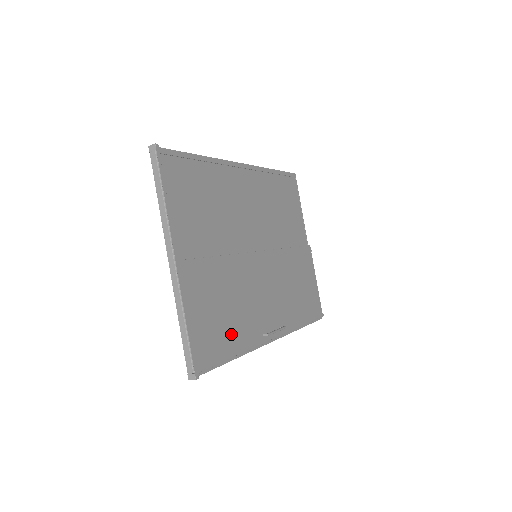
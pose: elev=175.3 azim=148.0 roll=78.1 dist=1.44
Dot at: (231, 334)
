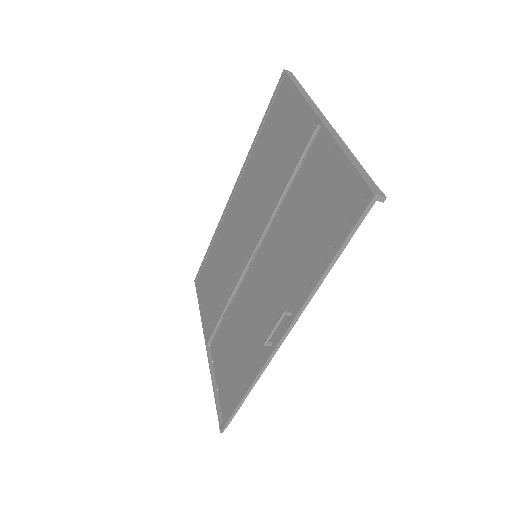
Dot at: (320, 248)
